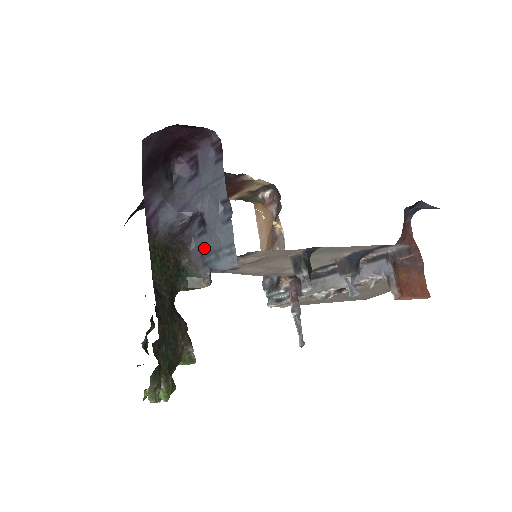
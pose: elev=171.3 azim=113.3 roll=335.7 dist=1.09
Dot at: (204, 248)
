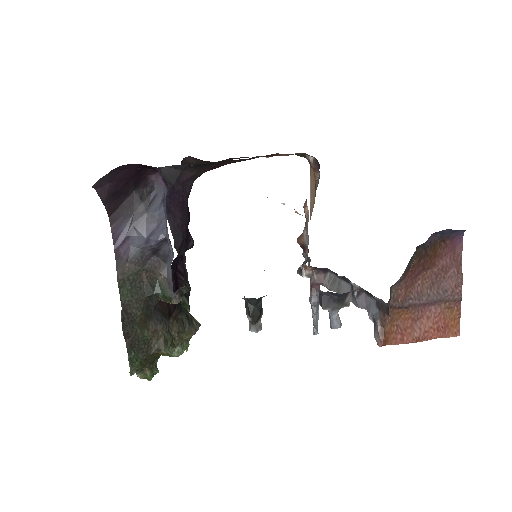
Dot at: (171, 271)
